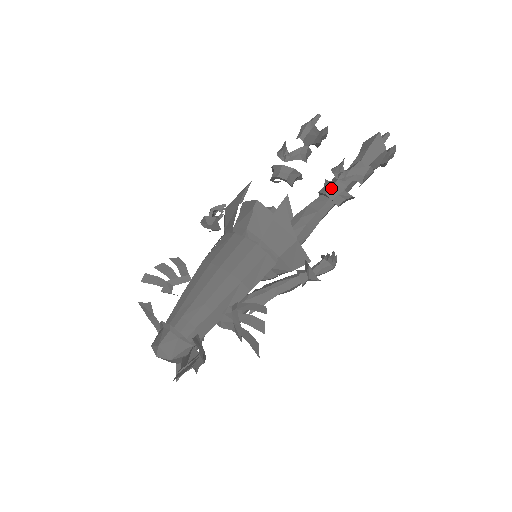
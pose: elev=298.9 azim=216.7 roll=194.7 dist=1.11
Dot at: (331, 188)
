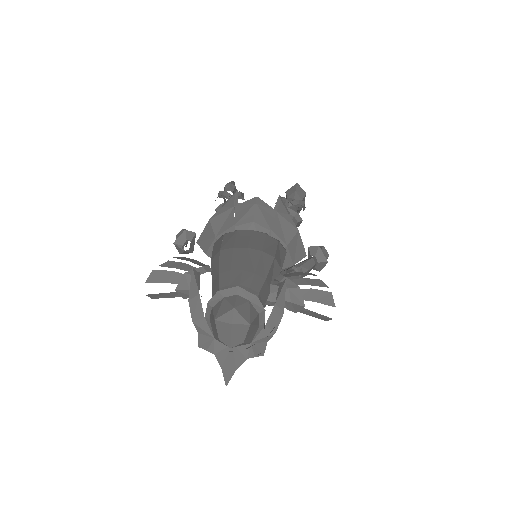
Dot at: occluded
